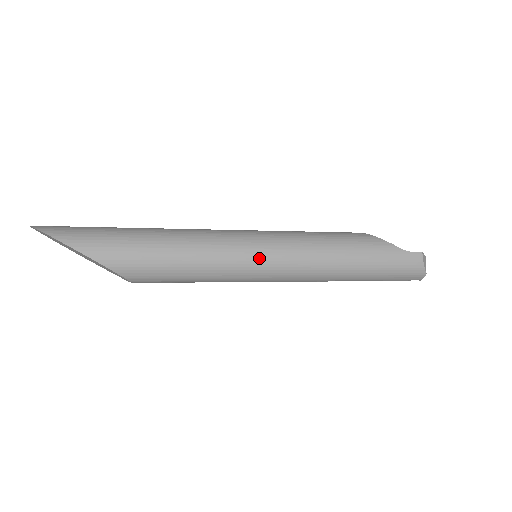
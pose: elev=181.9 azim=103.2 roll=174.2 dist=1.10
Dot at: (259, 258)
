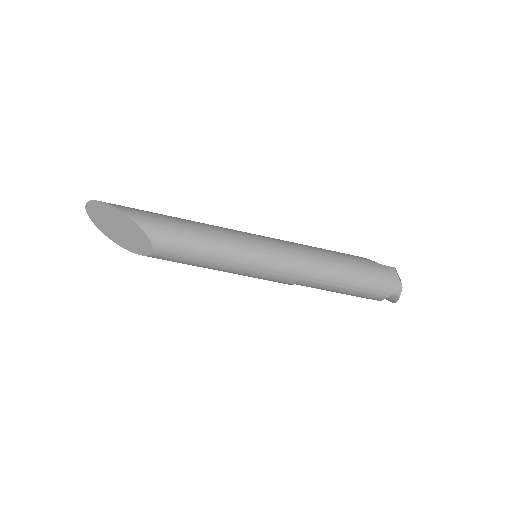
Dot at: (259, 243)
